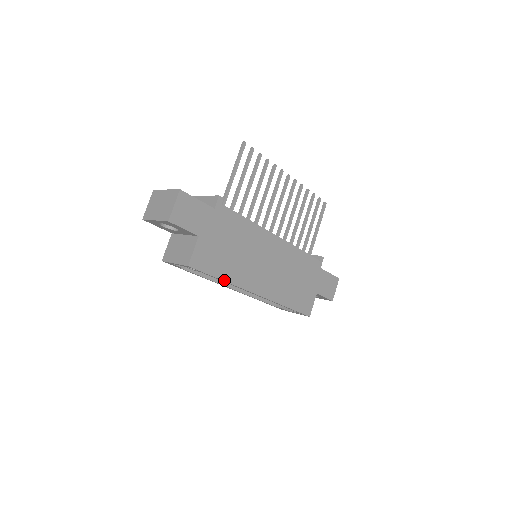
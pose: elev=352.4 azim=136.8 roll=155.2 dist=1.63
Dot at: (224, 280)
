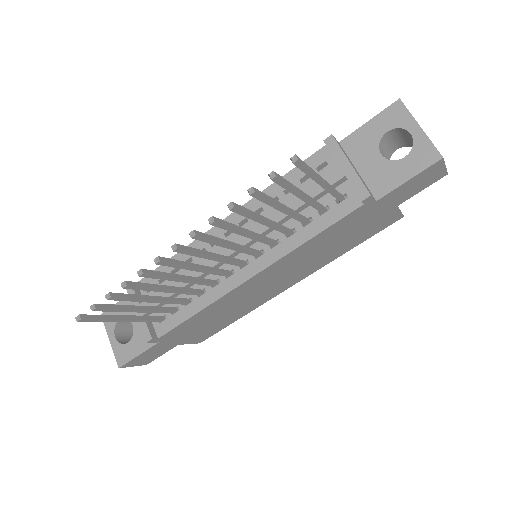
Dot at: occluded
